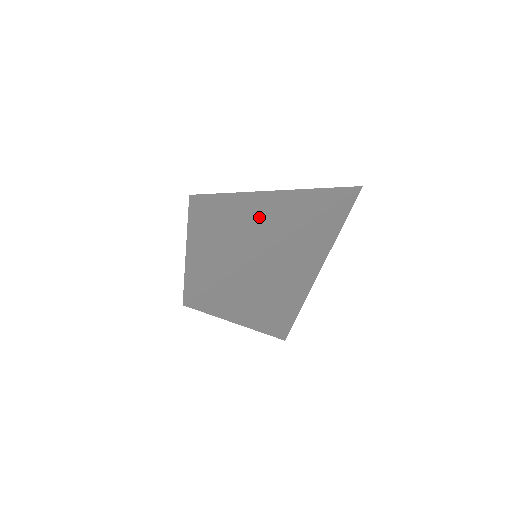
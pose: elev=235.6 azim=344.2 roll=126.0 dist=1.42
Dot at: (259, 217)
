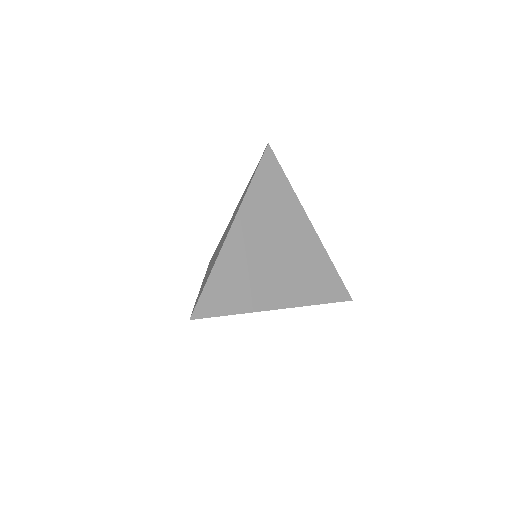
Dot at: occluded
